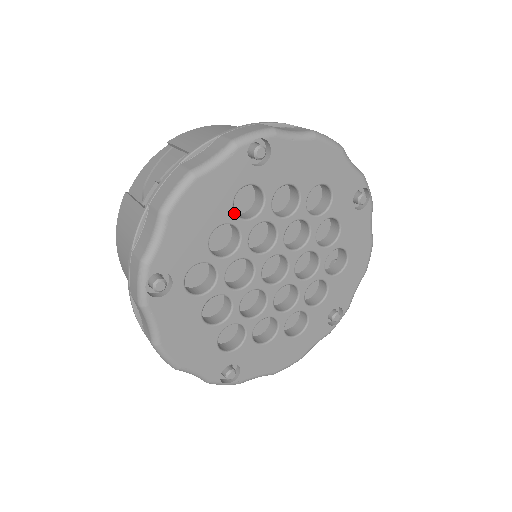
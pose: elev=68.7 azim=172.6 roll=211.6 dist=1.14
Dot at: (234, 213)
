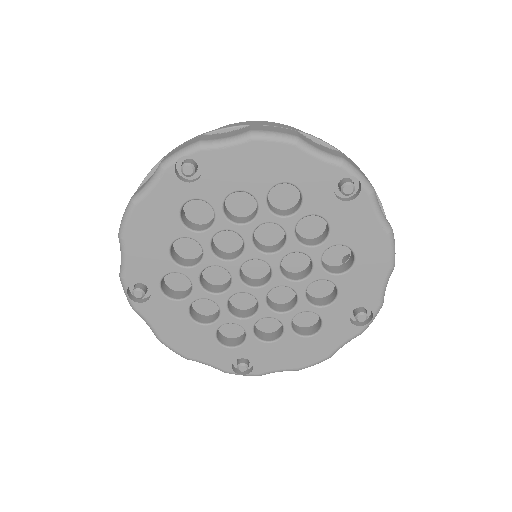
Dot at: (185, 228)
